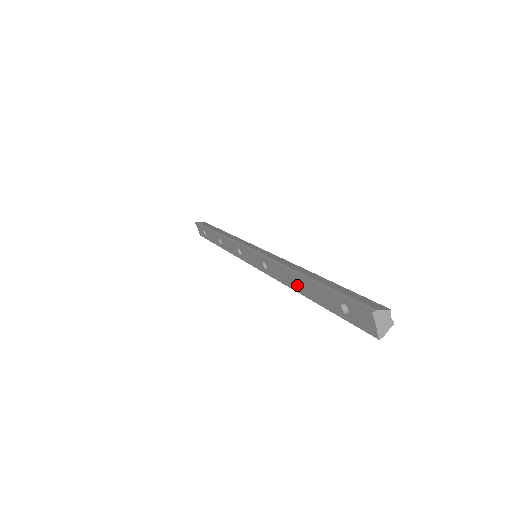
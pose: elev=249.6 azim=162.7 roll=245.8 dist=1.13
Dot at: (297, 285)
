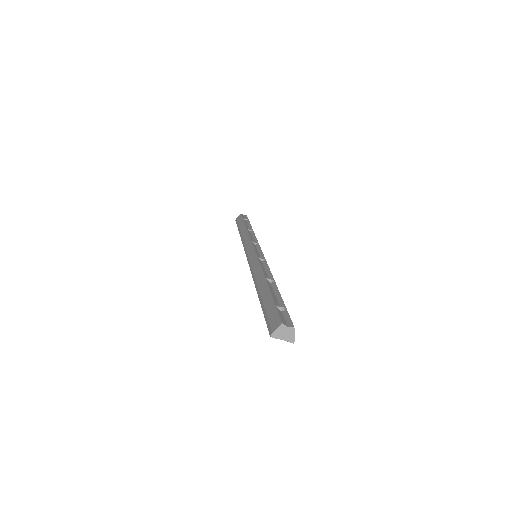
Dot at: occluded
